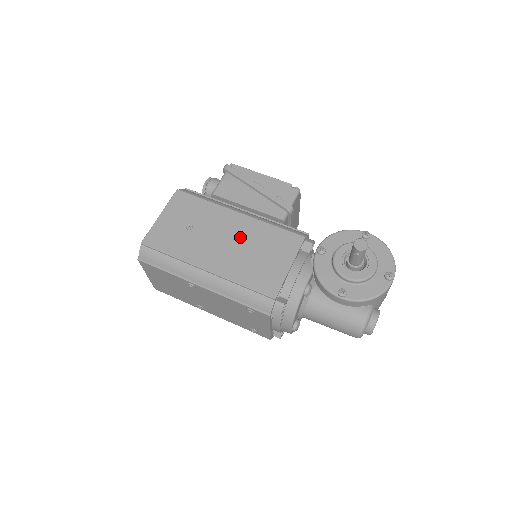
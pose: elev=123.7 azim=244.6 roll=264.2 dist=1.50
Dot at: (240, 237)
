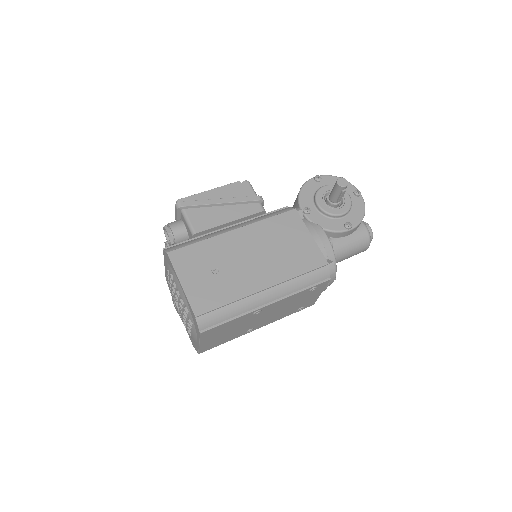
Dot at: (258, 245)
